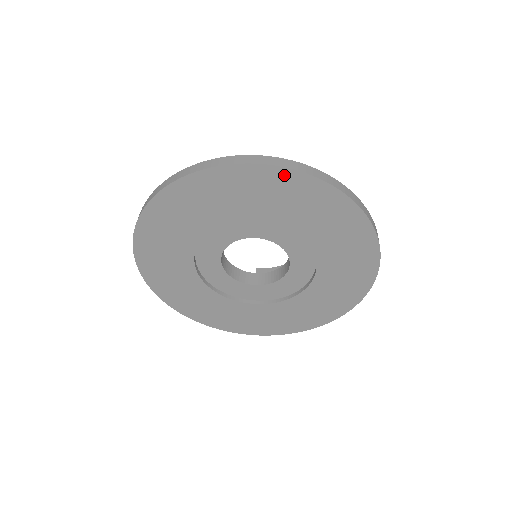
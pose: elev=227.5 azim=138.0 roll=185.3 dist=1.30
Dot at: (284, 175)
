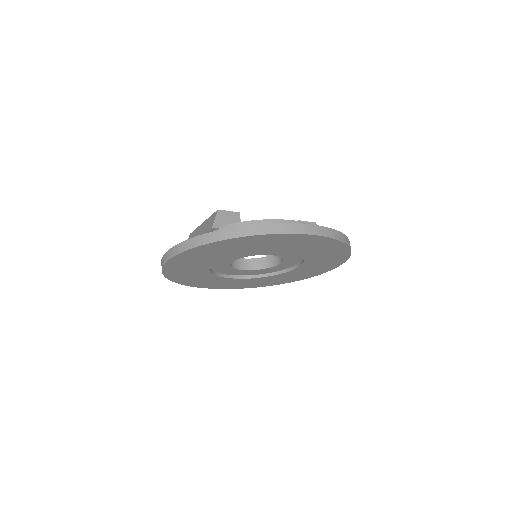
Dot at: (248, 238)
